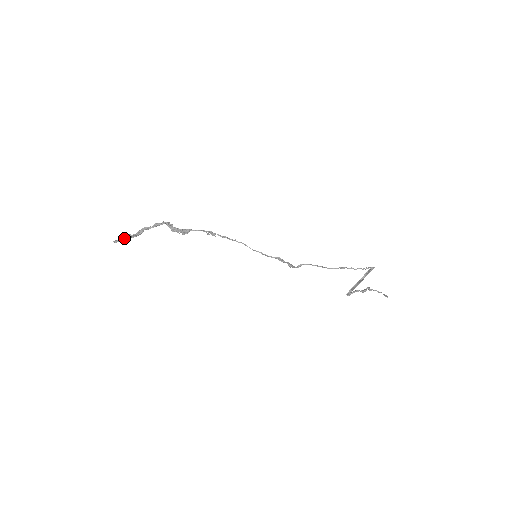
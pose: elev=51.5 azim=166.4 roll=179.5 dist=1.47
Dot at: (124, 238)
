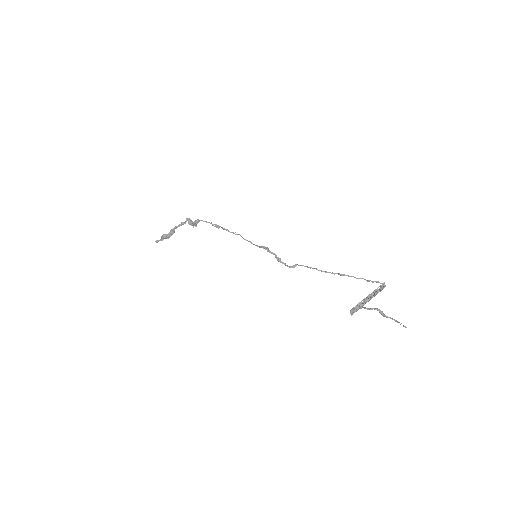
Dot at: (162, 237)
